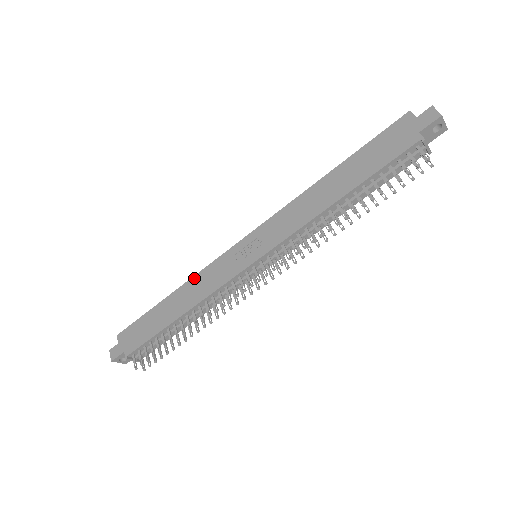
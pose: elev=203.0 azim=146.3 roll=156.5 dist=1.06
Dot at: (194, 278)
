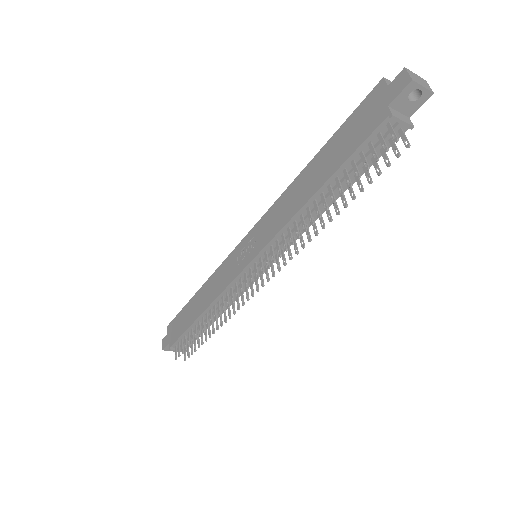
Dot at: (211, 277)
